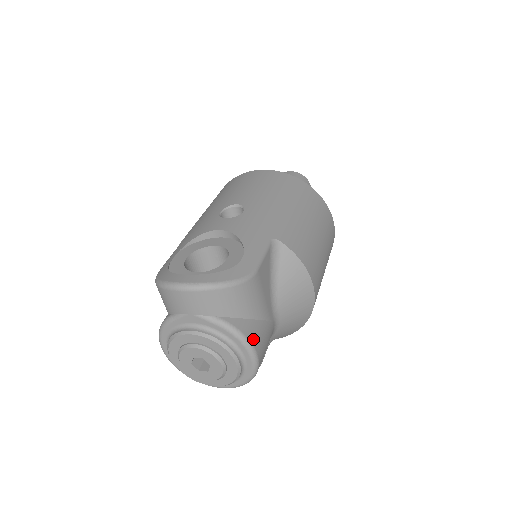
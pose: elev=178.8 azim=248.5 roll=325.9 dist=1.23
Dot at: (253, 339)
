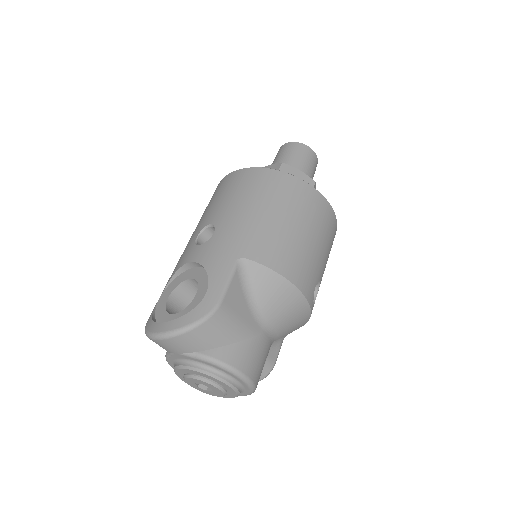
Dot at: (236, 363)
